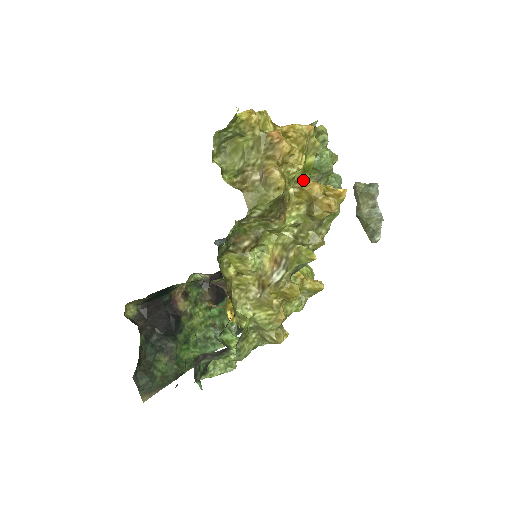
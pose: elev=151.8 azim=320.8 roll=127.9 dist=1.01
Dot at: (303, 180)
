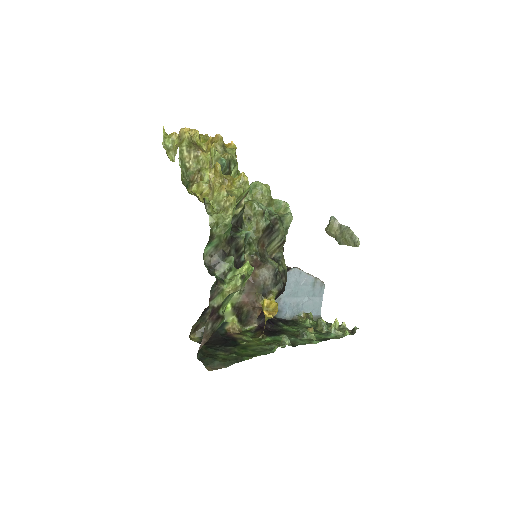
Dot at: (206, 142)
